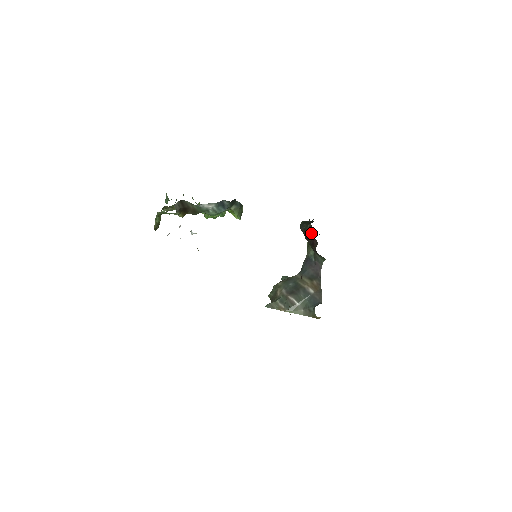
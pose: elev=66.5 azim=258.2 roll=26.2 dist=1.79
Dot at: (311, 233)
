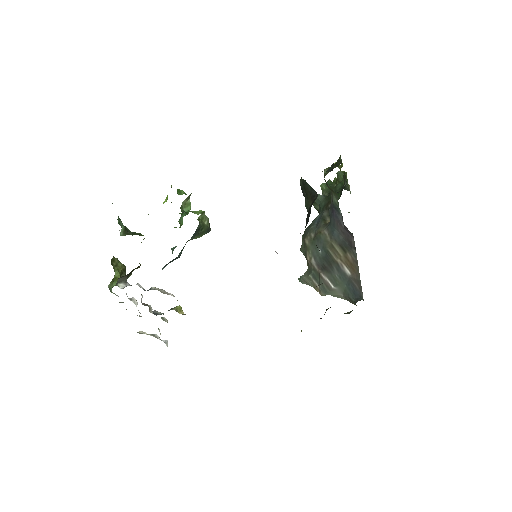
Dot at: occluded
